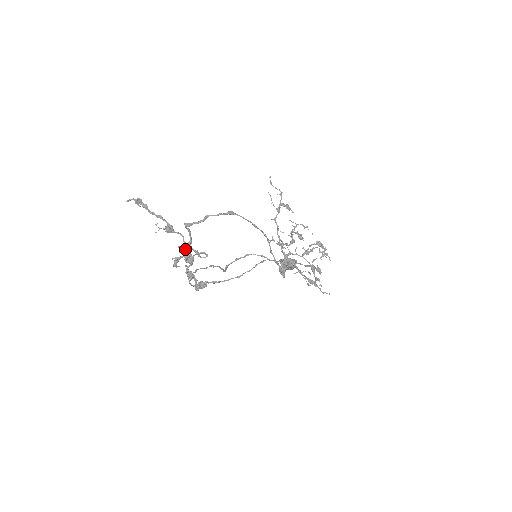
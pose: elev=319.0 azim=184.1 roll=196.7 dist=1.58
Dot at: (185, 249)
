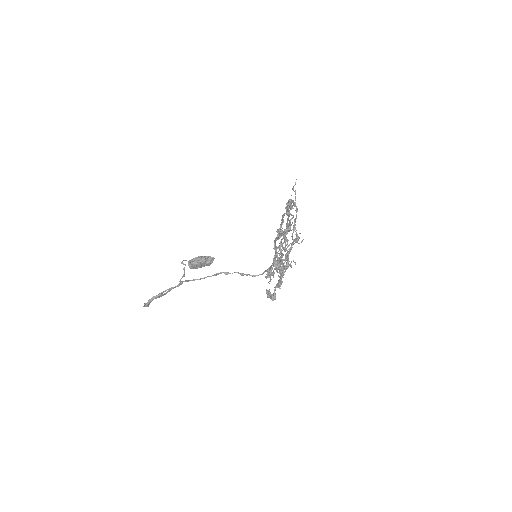
Dot at: occluded
